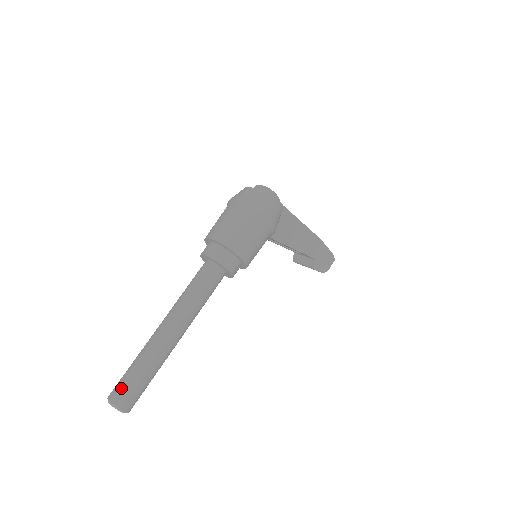
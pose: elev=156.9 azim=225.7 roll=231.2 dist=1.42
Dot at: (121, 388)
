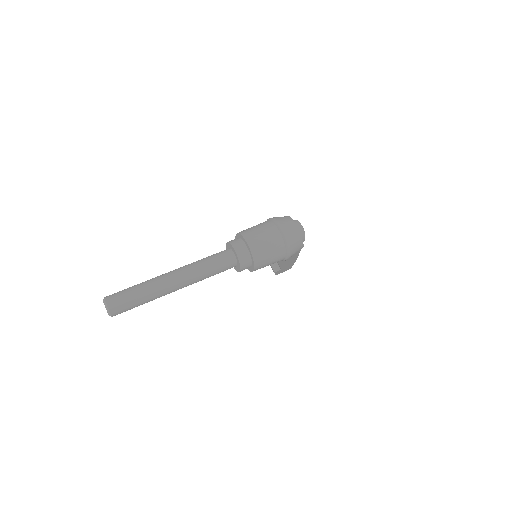
Dot at: (120, 302)
